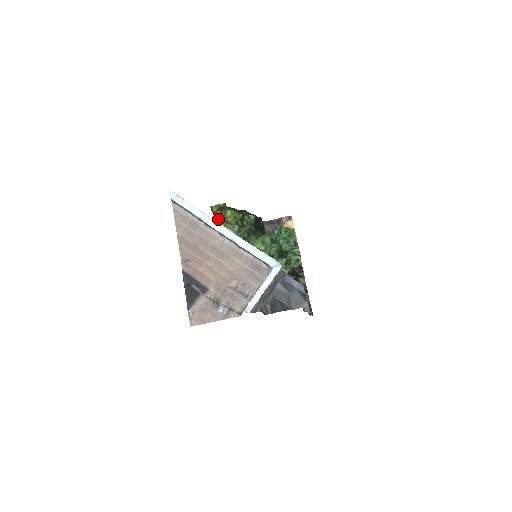
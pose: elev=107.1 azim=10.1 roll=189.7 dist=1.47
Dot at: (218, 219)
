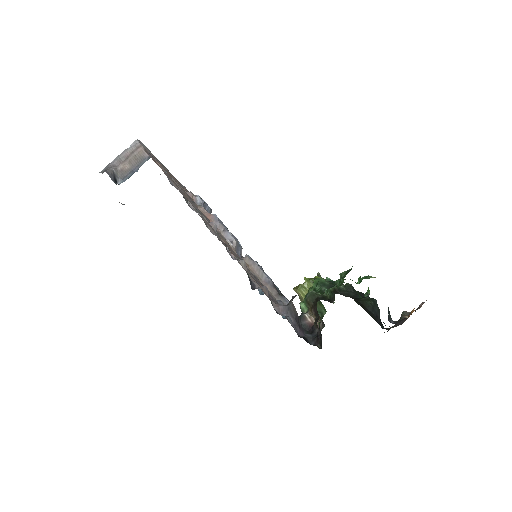
Dot at: occluded
